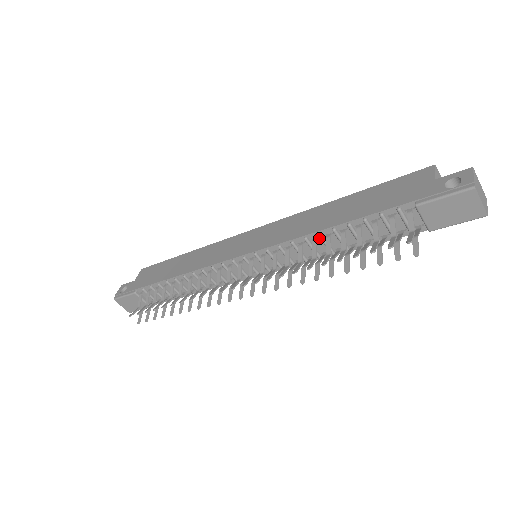
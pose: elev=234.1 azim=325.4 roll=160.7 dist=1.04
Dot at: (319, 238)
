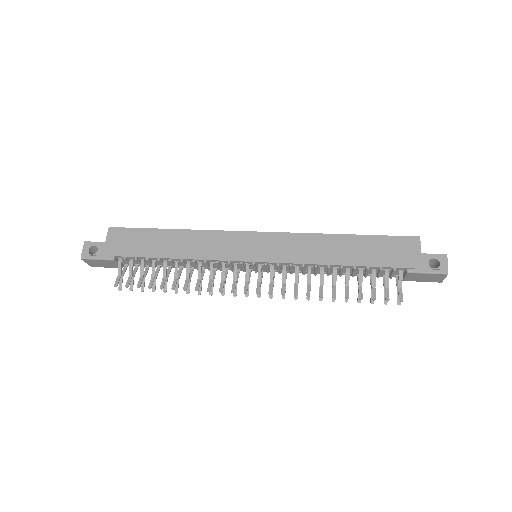
Dot at: (326, 267)
